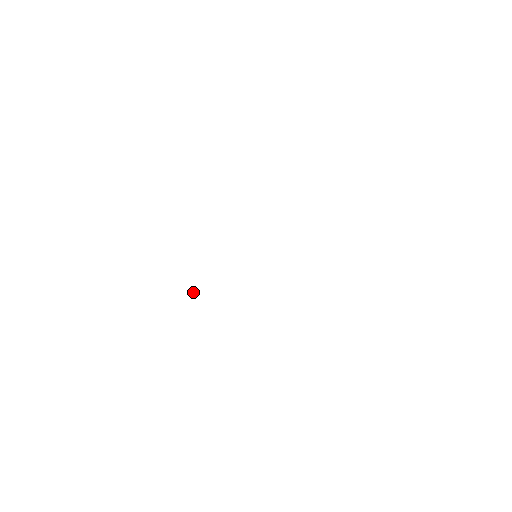
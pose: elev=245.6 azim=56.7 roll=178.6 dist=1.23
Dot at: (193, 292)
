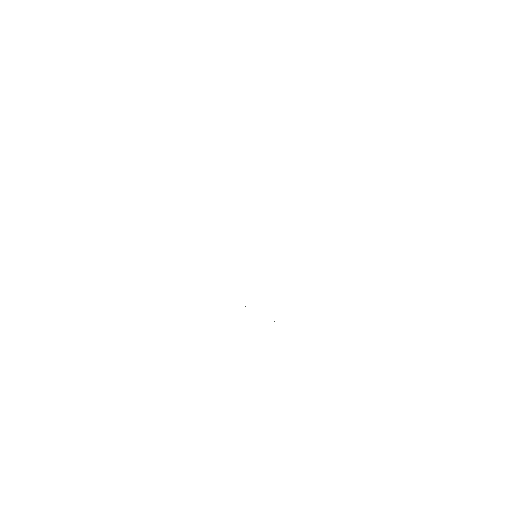
Dot at: occluded
